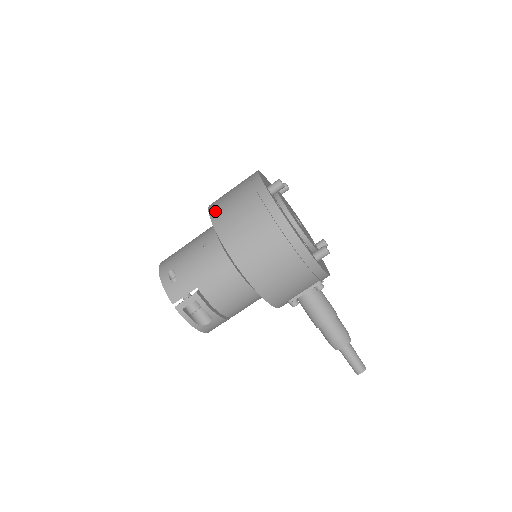
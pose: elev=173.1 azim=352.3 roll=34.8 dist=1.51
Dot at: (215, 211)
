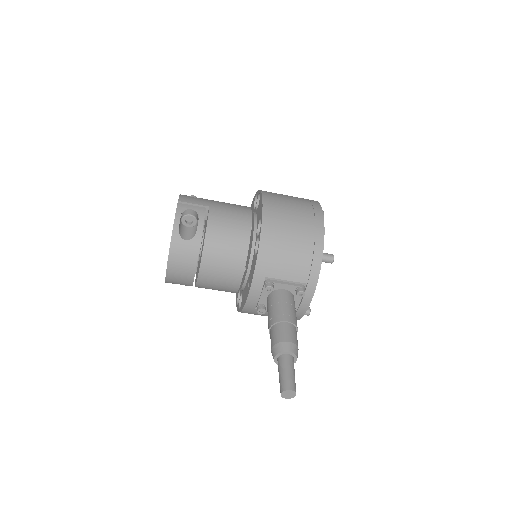
Dot at: occluded
